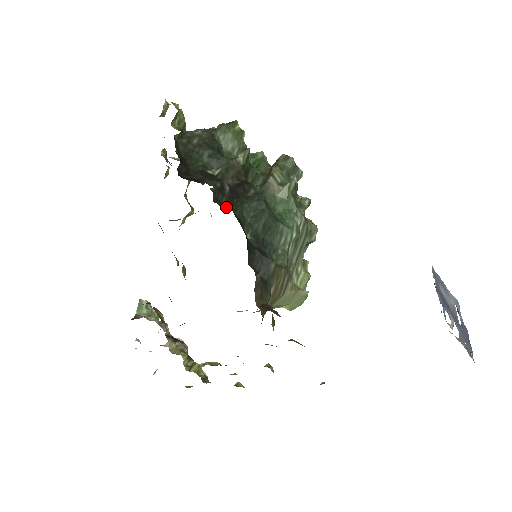
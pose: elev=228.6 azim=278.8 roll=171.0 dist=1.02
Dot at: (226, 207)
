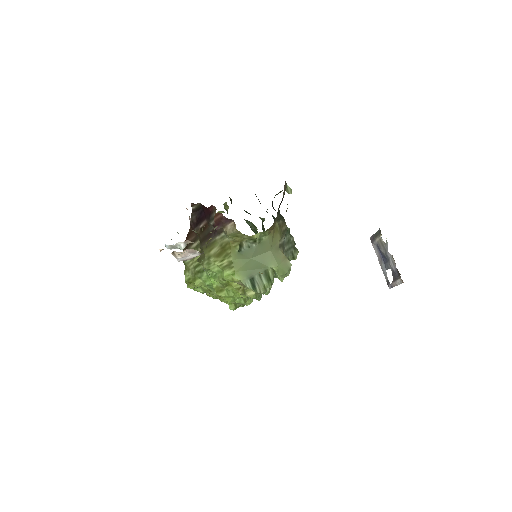
Dot at: occluded
